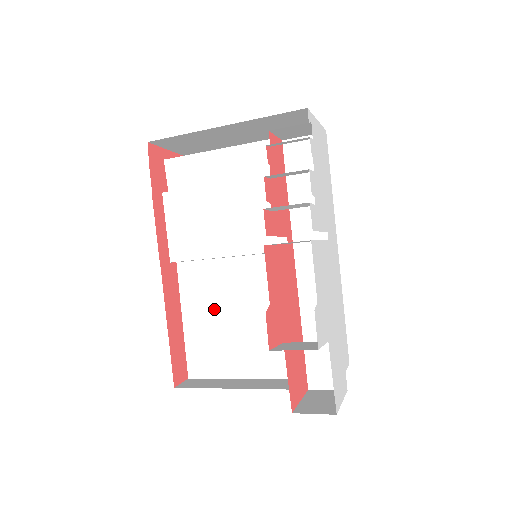
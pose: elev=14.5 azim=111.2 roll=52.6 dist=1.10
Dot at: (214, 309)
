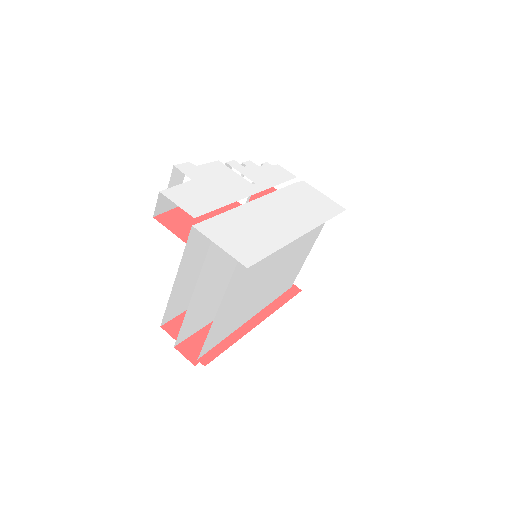
Dot at: (221, 297)
